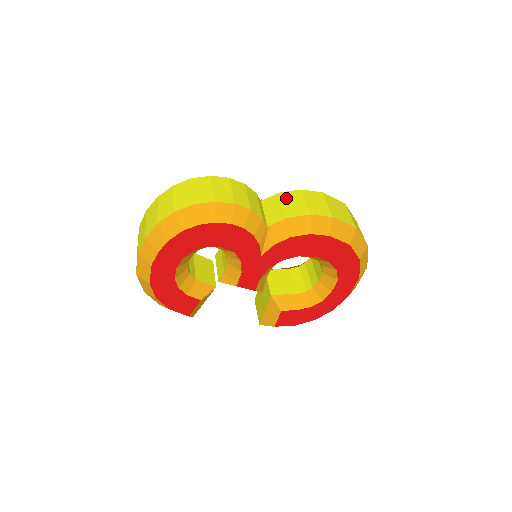
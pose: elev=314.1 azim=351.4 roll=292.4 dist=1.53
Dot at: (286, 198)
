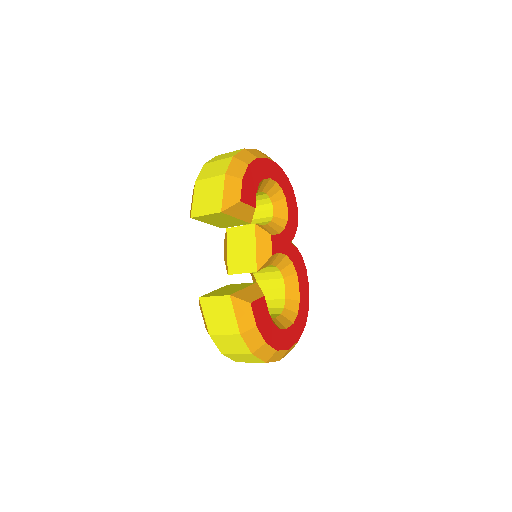
Dot at: occluded
